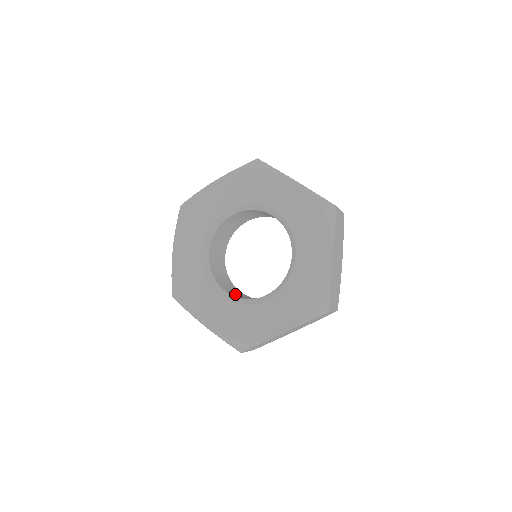
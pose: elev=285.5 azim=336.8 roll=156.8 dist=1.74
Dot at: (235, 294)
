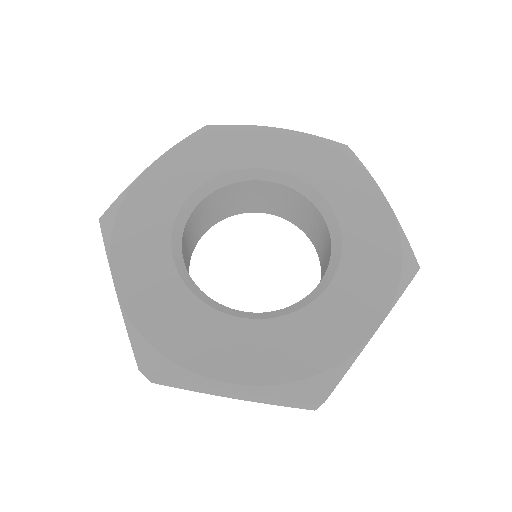
Dot at: occluded
